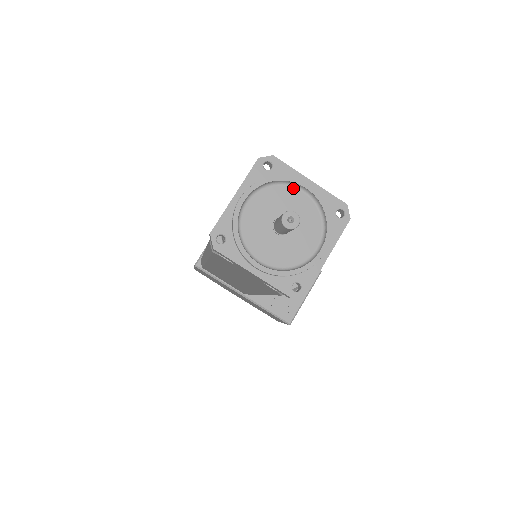
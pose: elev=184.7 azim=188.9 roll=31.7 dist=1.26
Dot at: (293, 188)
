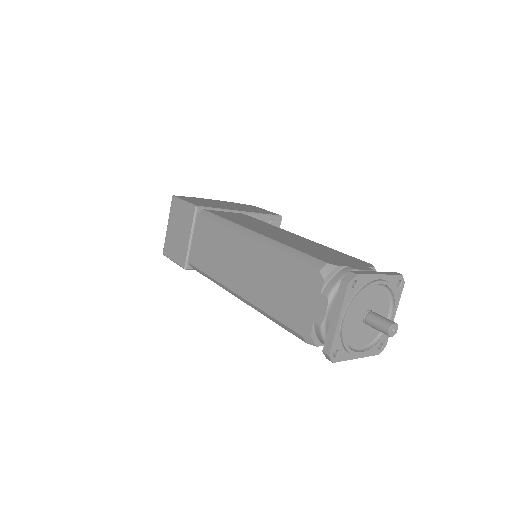
Dot at: (371, 287)
